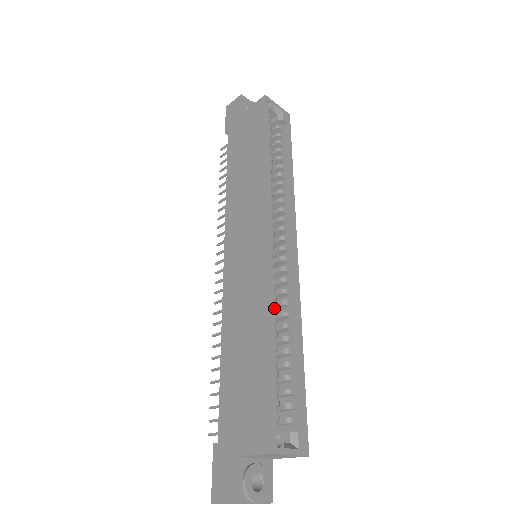
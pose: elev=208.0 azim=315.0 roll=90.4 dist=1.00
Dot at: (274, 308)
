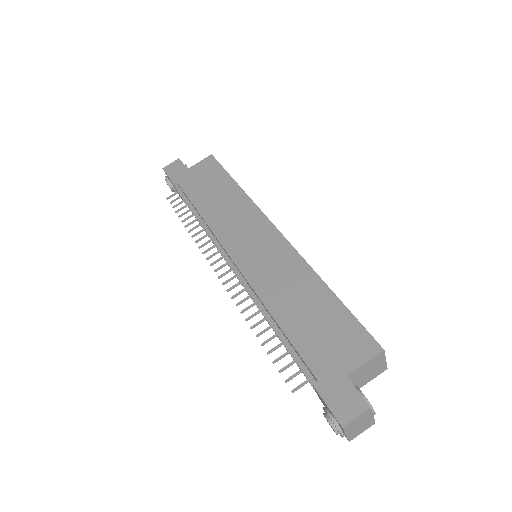
Dot at: occluded
